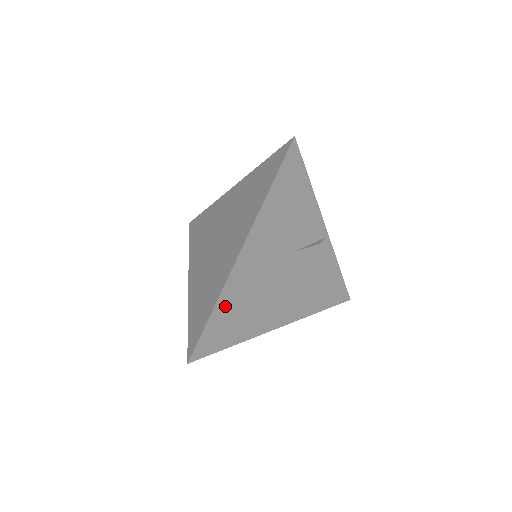
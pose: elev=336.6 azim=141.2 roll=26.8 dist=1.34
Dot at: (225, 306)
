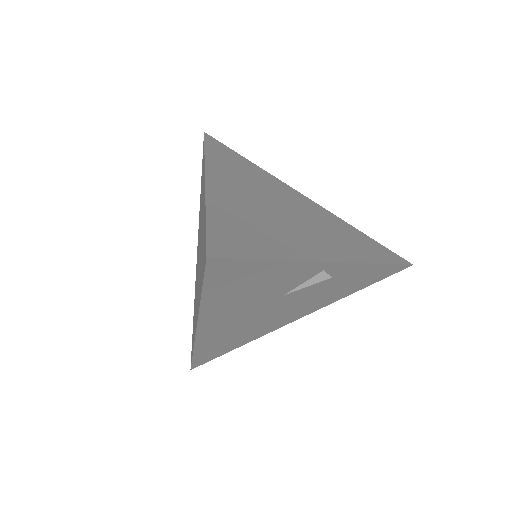
Dot at: (207, 347)
